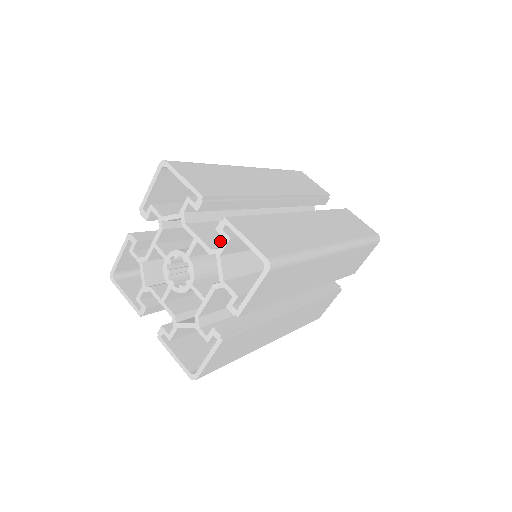
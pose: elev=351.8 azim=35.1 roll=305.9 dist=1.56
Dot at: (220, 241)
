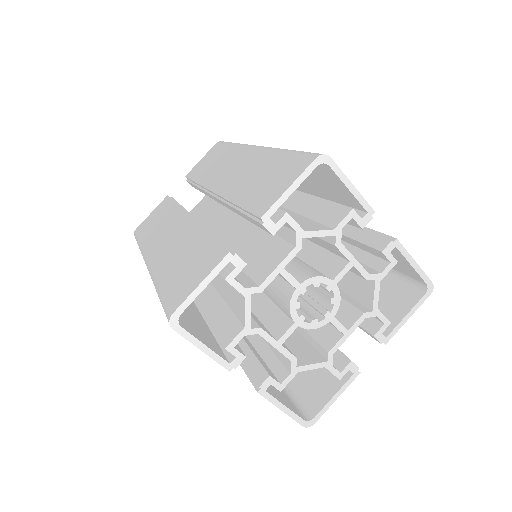
Dot at: occluded
